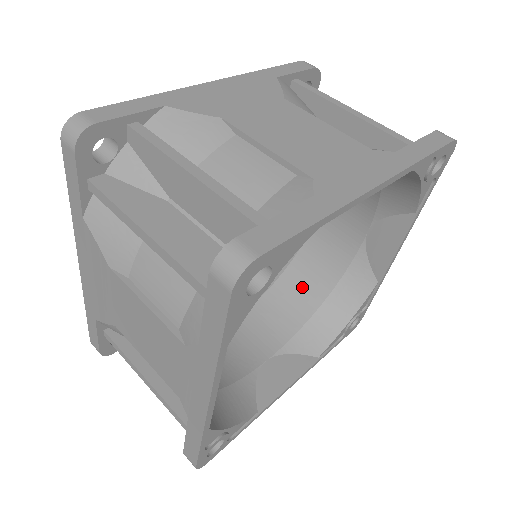
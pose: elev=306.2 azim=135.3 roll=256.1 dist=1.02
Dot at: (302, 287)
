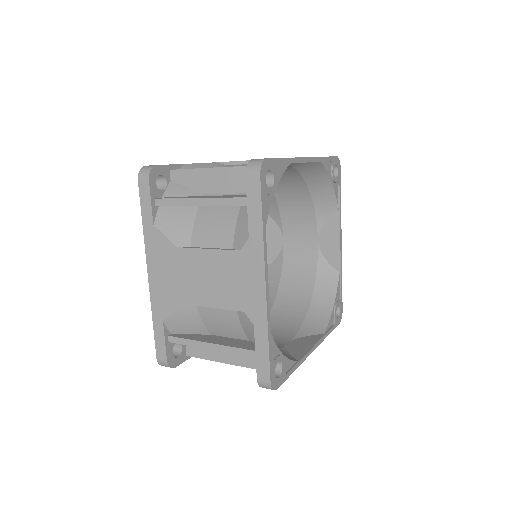
Dot at: (292, 300)
